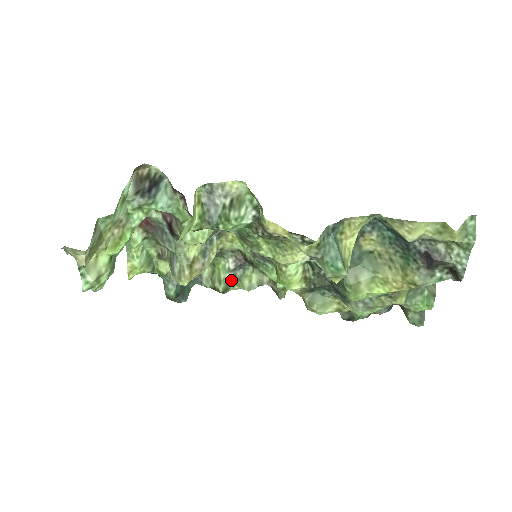
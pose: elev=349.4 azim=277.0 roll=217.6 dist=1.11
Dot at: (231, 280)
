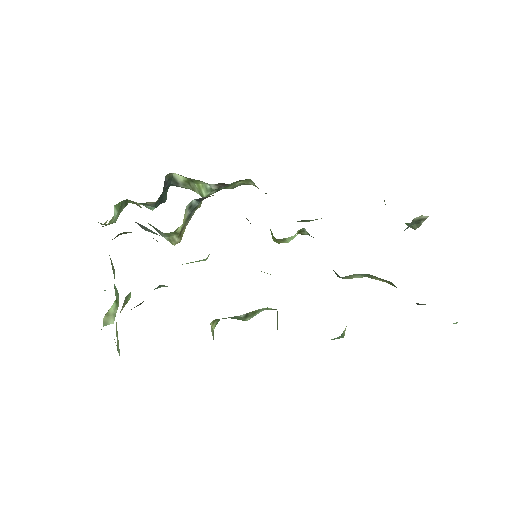
Dot at: occluded
